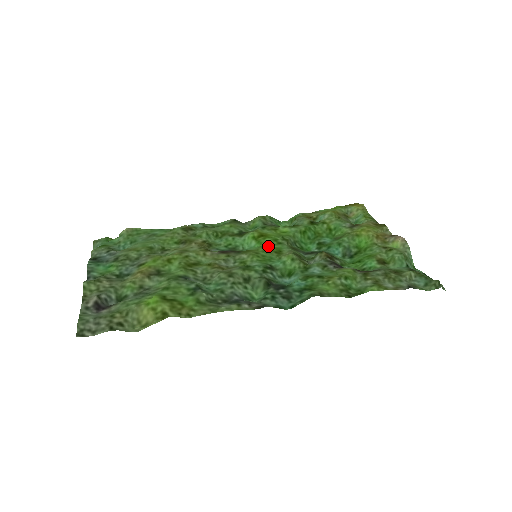
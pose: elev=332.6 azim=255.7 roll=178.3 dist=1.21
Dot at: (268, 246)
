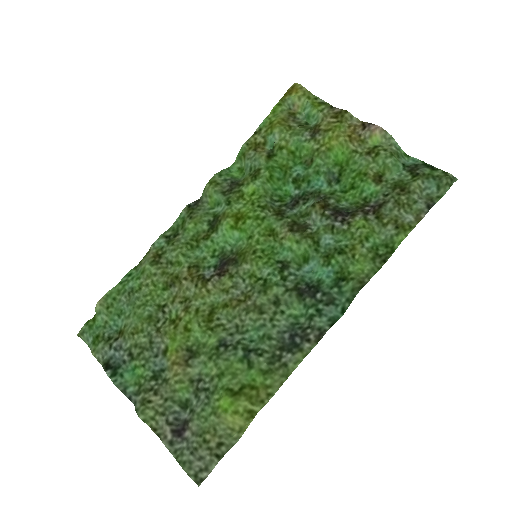
Dot at: (256, 232)
